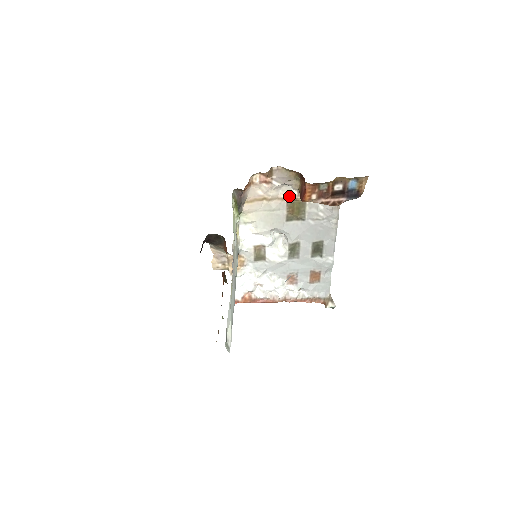
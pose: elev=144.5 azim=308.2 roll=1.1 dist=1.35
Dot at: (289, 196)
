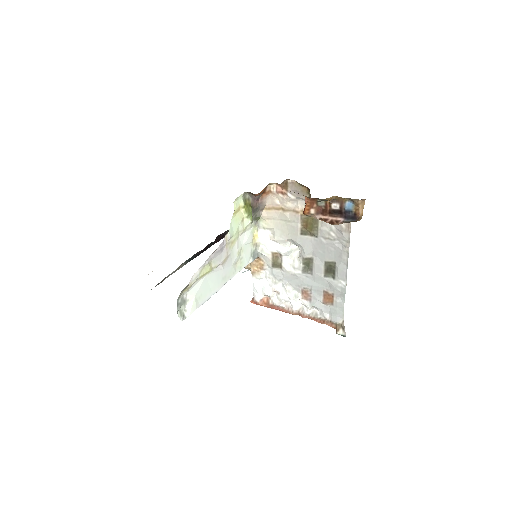
Dot at: (303, 210)
